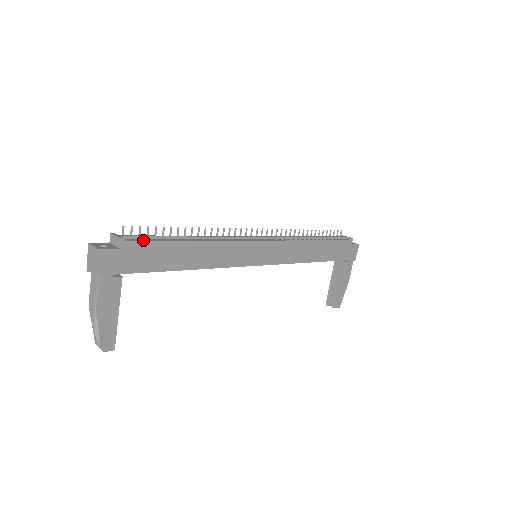
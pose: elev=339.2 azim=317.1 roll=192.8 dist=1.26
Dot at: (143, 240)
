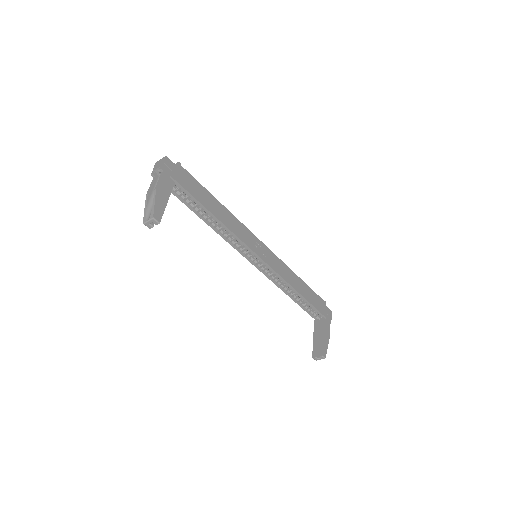
Dot at: (189, 176)
